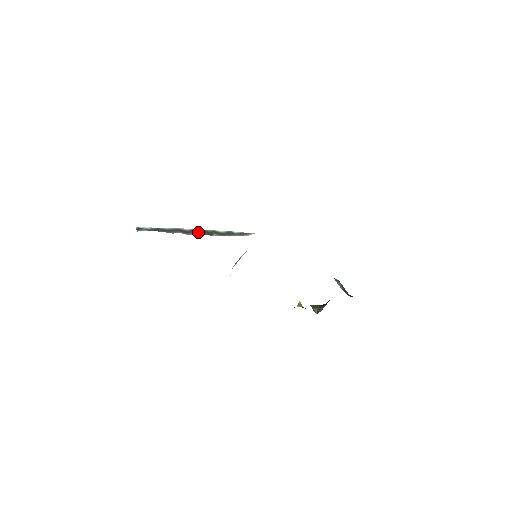
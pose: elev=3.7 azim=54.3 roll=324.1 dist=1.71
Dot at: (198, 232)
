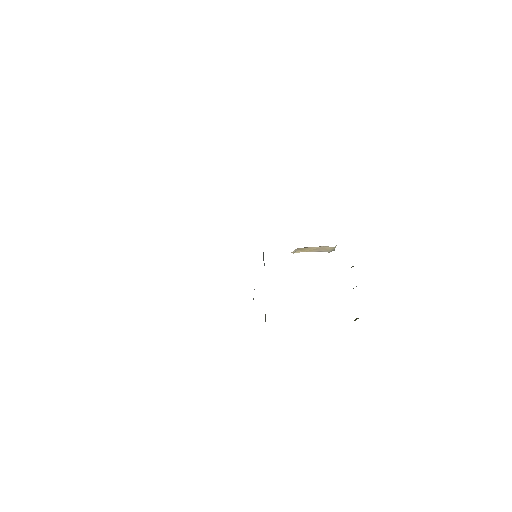
Dot at: occluded
